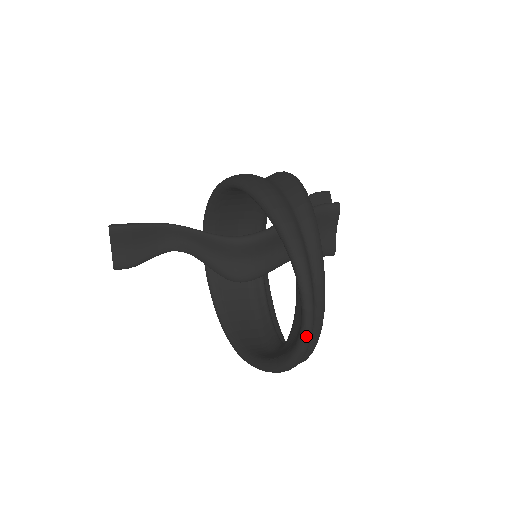
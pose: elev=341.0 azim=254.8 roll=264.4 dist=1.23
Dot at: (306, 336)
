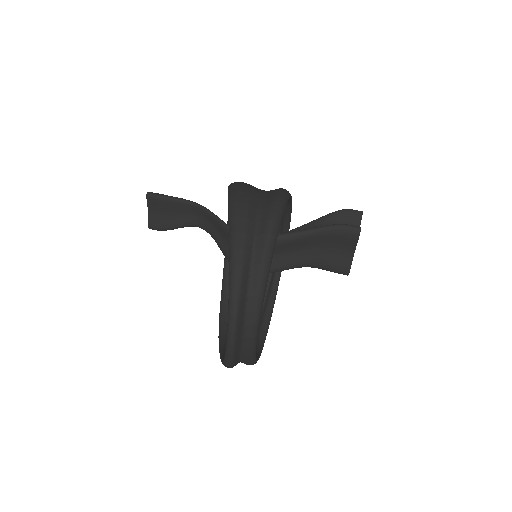
Dot at: (228, 350)
